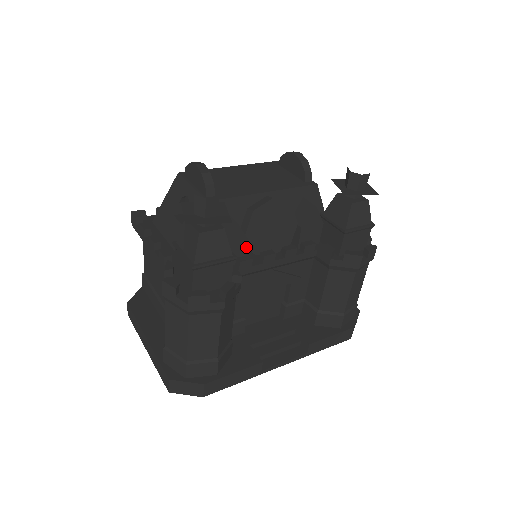
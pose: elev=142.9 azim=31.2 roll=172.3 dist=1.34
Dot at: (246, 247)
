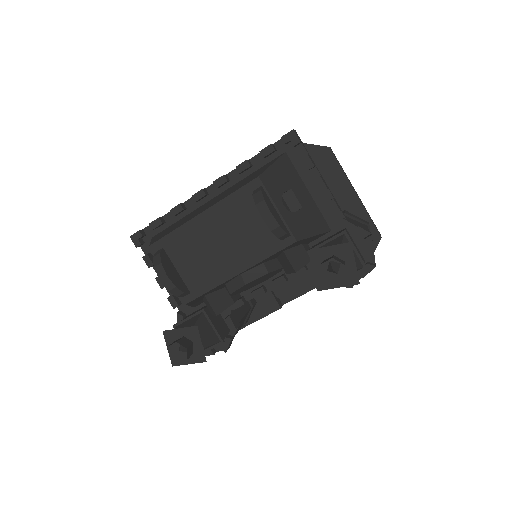
Dot at: (235, 301)
